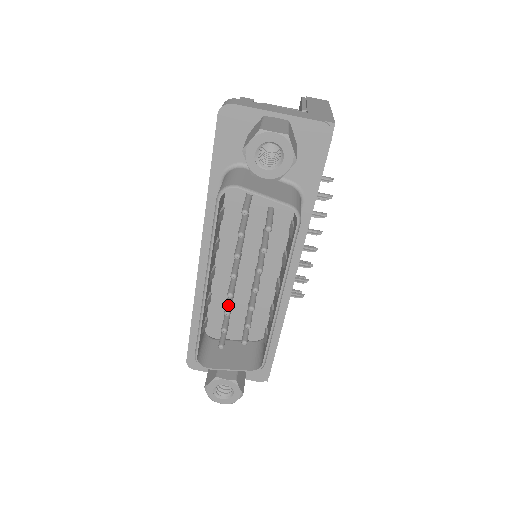
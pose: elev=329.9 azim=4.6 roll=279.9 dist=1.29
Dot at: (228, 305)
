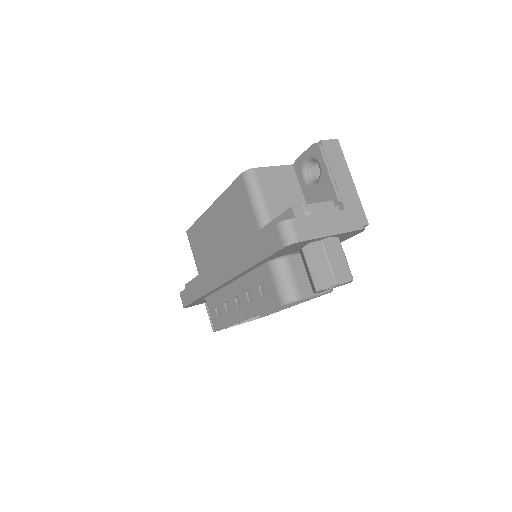
Dot at: occluded
